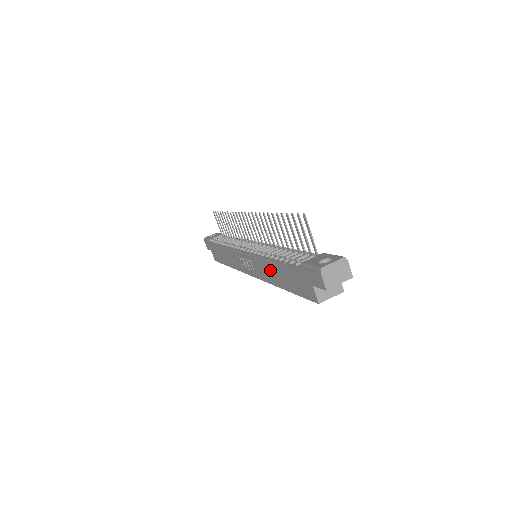
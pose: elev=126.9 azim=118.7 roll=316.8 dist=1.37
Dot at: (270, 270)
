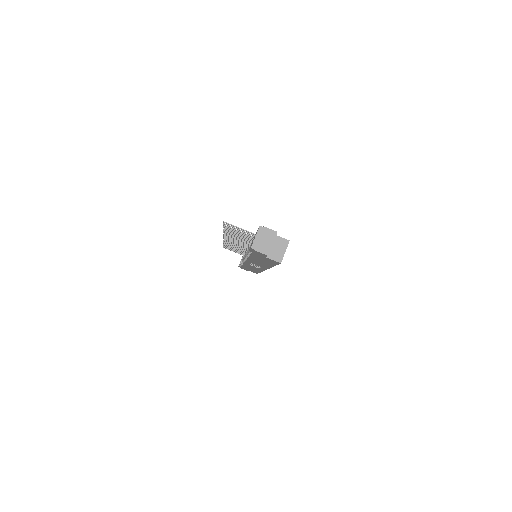
Dot at: (258, 262)
